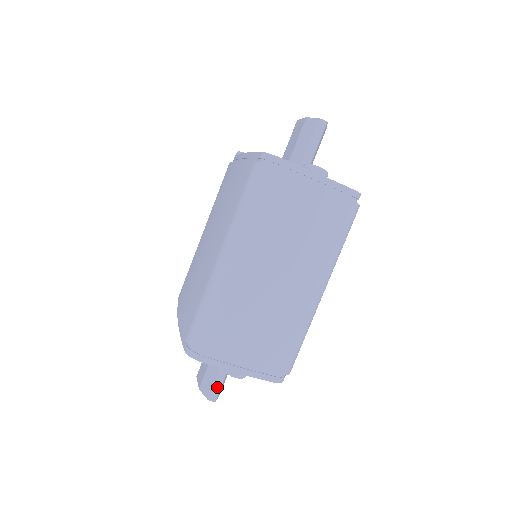
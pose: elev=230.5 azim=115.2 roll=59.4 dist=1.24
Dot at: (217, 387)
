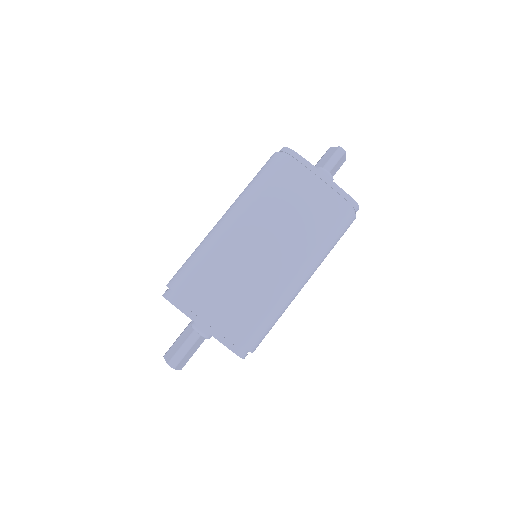
Dot at: (180, 354)
